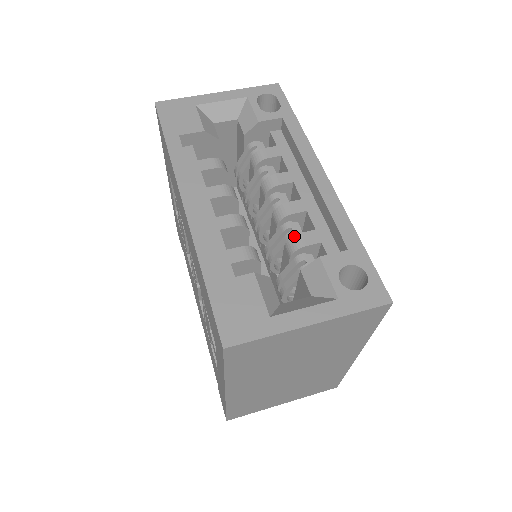
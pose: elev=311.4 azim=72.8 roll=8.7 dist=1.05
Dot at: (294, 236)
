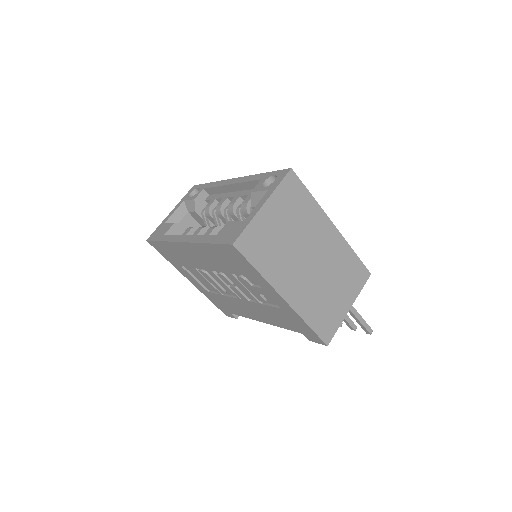
Dot at: (241, 206)
